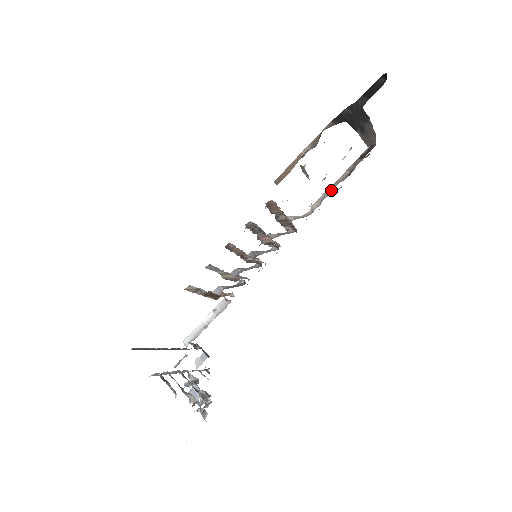
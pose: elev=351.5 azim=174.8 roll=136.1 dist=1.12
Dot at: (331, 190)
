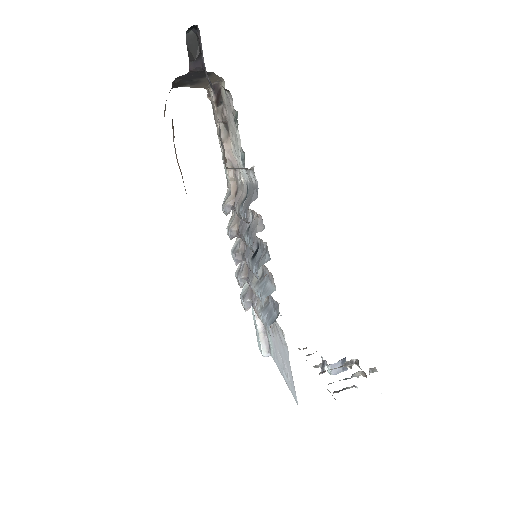
Dot at: (230, 152)
